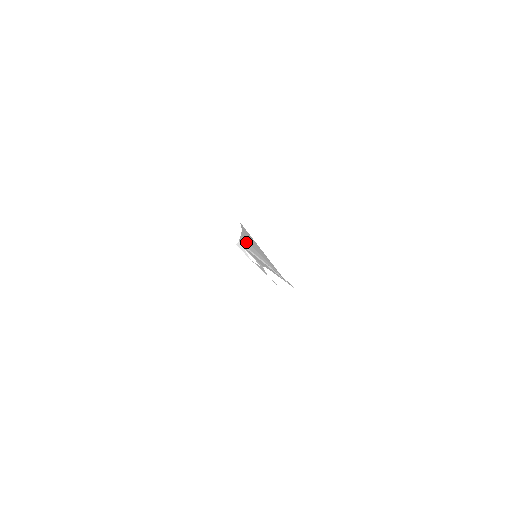
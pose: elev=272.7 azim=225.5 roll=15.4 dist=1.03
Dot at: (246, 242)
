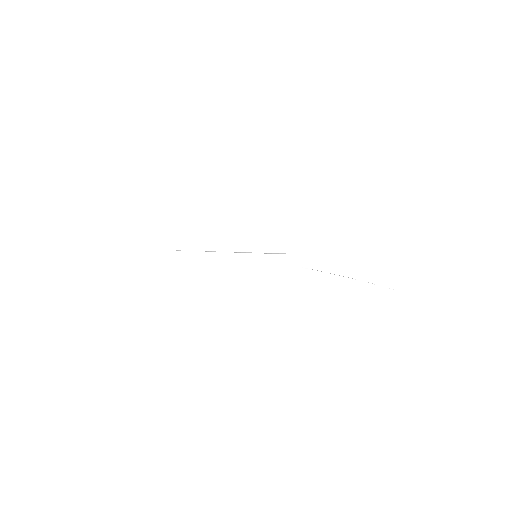
Dot at: occluded
